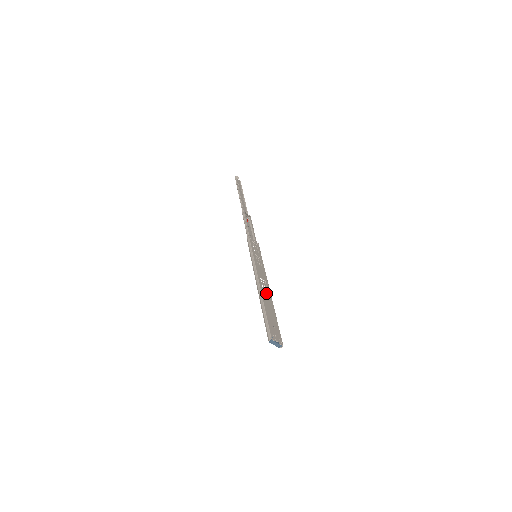
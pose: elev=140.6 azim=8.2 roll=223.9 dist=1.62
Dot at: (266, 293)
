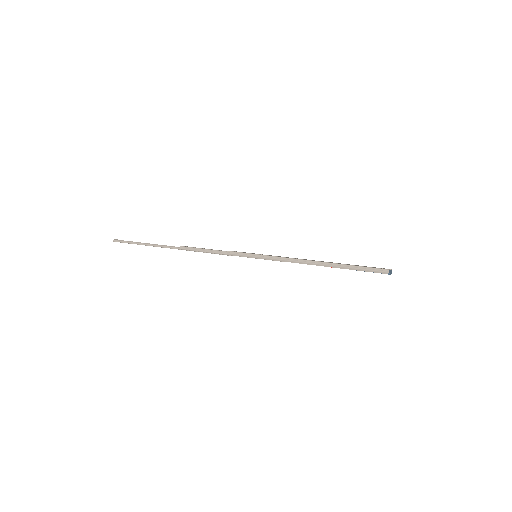
Dot at: occluded
